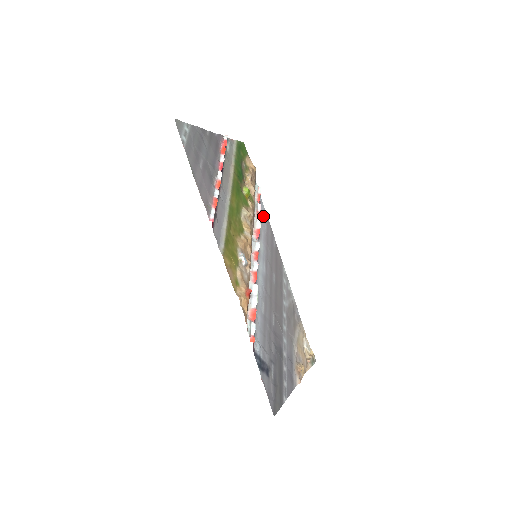
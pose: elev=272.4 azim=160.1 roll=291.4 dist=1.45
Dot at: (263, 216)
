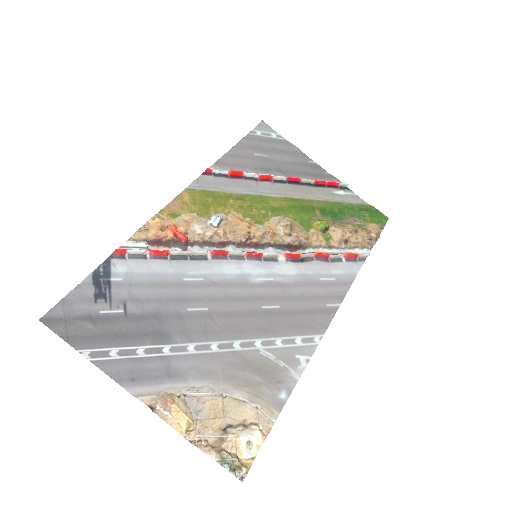
Dot at: (340, 272)
